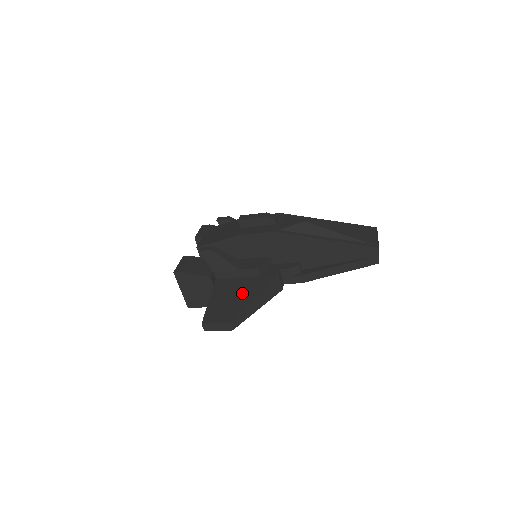
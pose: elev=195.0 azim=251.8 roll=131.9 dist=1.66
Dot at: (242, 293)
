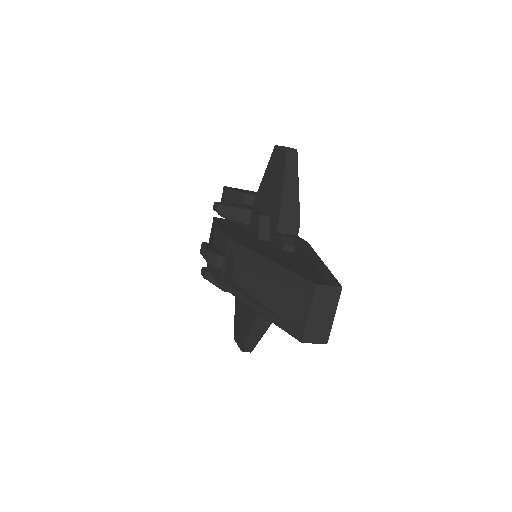
Dot at: (245, 319)
